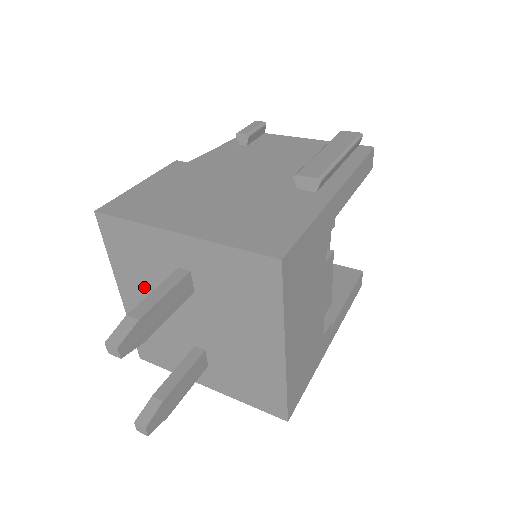
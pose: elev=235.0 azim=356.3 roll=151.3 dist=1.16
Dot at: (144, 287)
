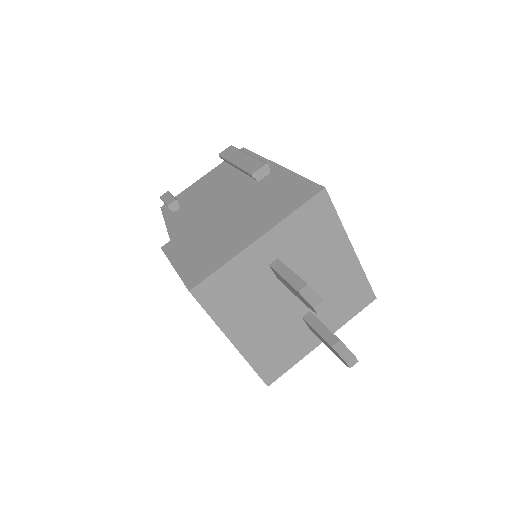
Dot at: (250, 313)
